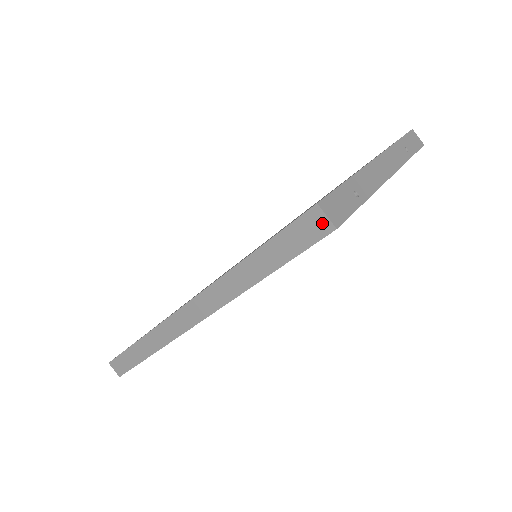
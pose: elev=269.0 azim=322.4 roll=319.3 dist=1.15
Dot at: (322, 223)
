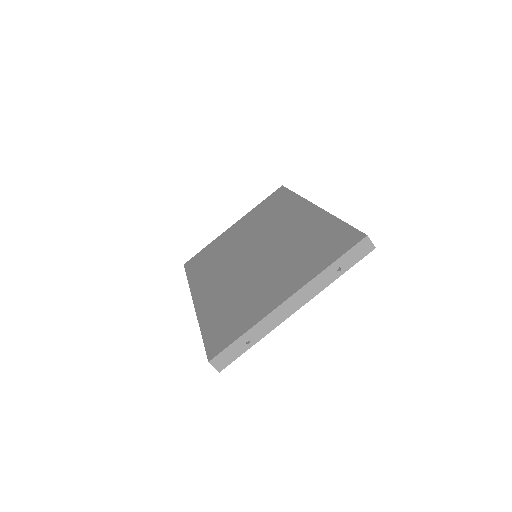
Dot at: (214, 366)
